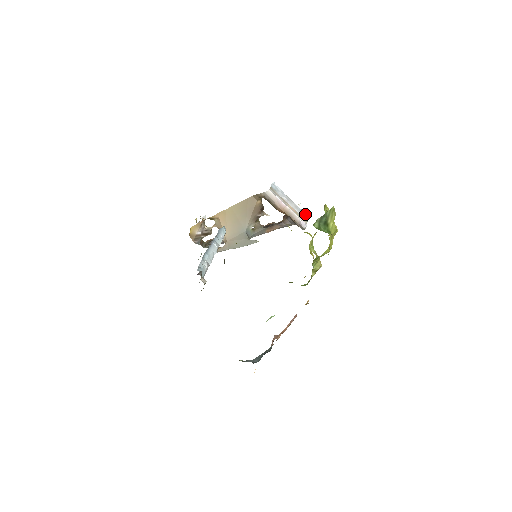
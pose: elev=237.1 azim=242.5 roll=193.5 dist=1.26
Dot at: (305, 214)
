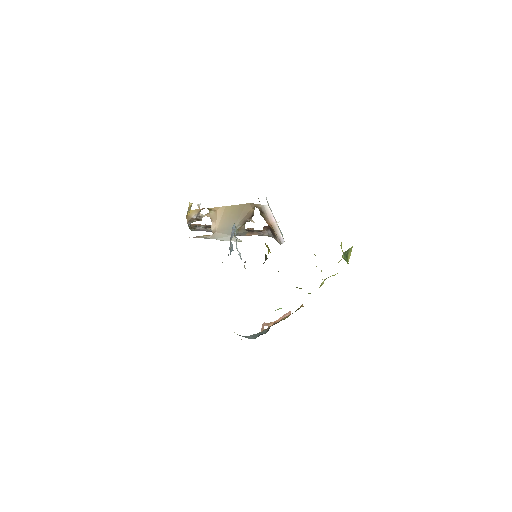
Dot at: occluded
